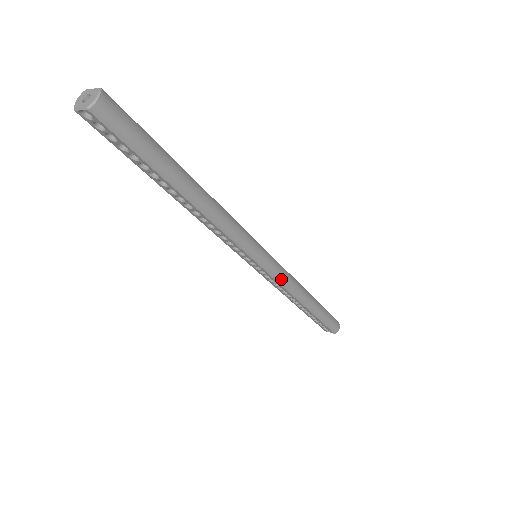
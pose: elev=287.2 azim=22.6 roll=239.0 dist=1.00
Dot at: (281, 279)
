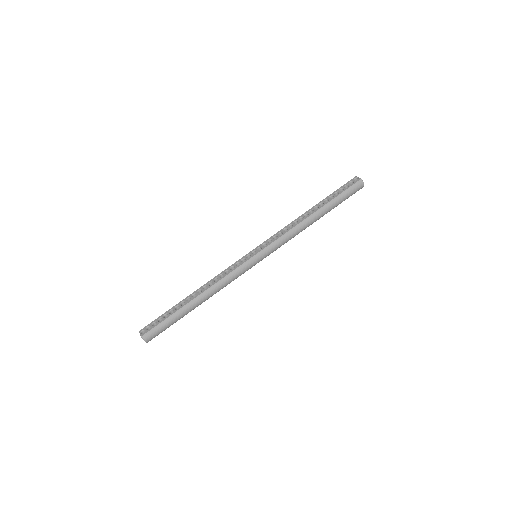
Dot at: (281, 245)
